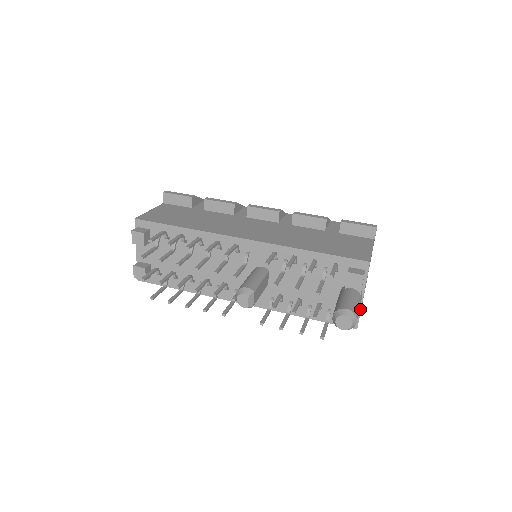
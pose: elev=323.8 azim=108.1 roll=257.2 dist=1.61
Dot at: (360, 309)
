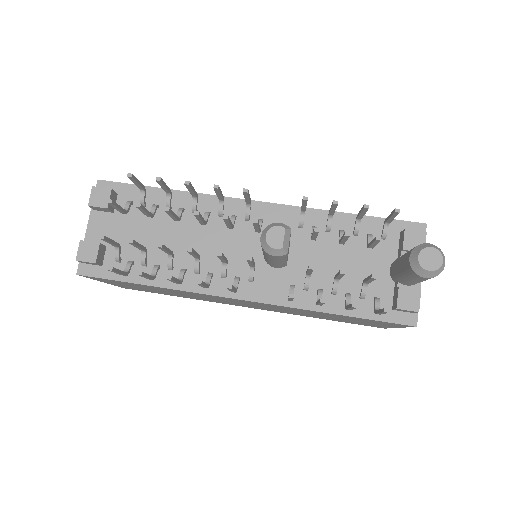
Dot at: occluded
